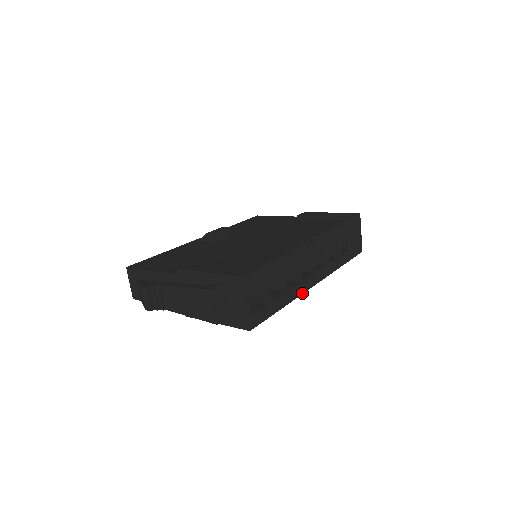
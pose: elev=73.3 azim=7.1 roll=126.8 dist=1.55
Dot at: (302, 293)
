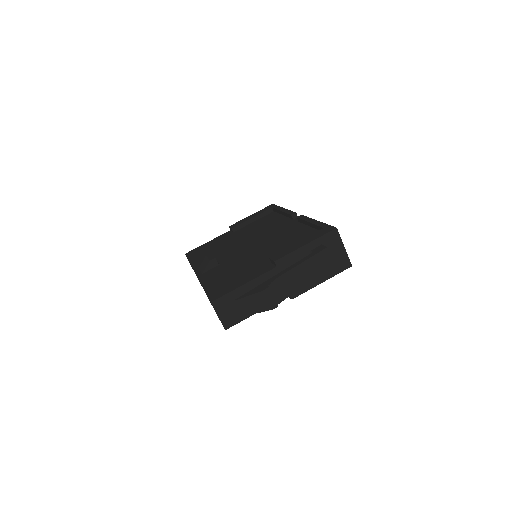
Dot at: occluded
